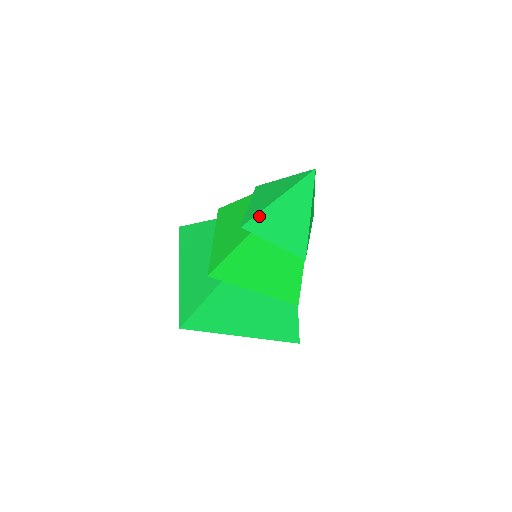
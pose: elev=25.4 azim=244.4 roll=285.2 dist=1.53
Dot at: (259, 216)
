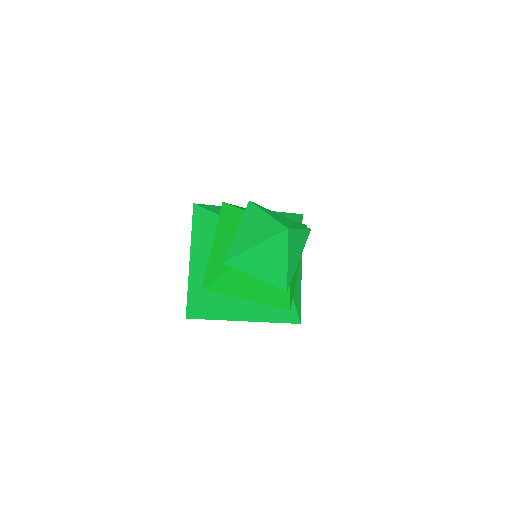
Dot at: (238, 257)
